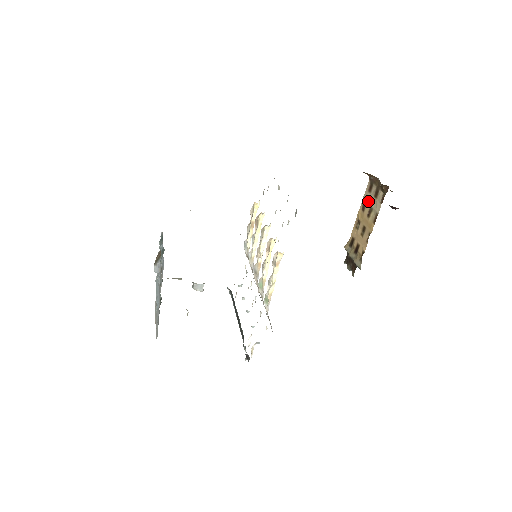
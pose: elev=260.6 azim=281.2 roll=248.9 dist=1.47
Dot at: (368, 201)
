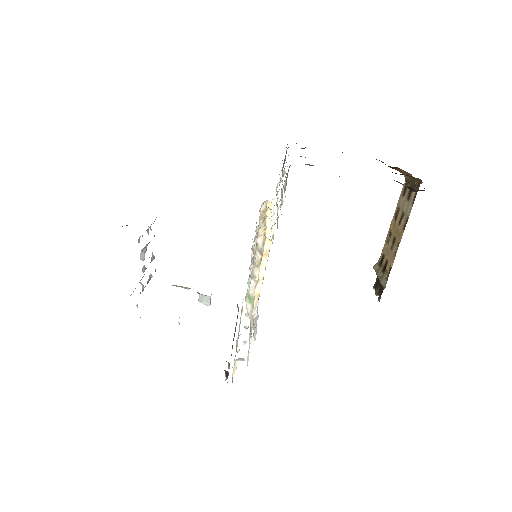
Dot at: (401, 206)
